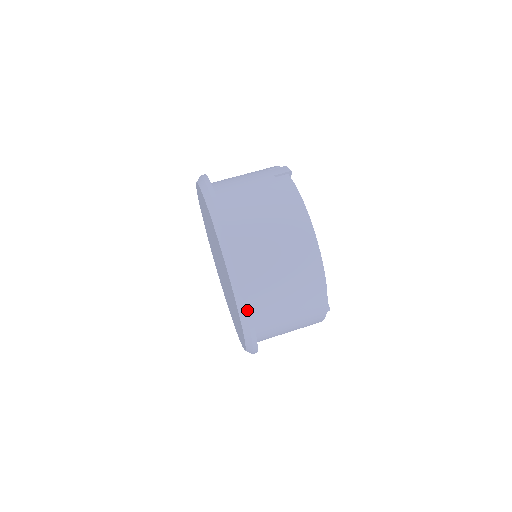
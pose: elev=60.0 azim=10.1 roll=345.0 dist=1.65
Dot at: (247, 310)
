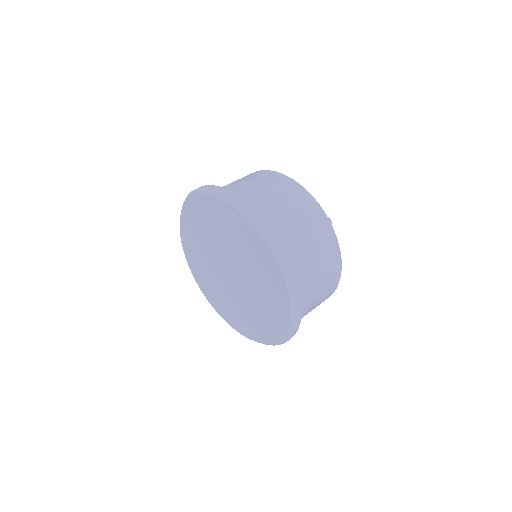
Dot at: (248, 206)
